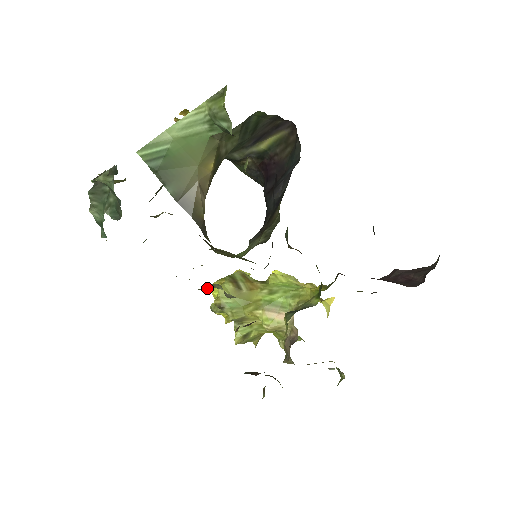
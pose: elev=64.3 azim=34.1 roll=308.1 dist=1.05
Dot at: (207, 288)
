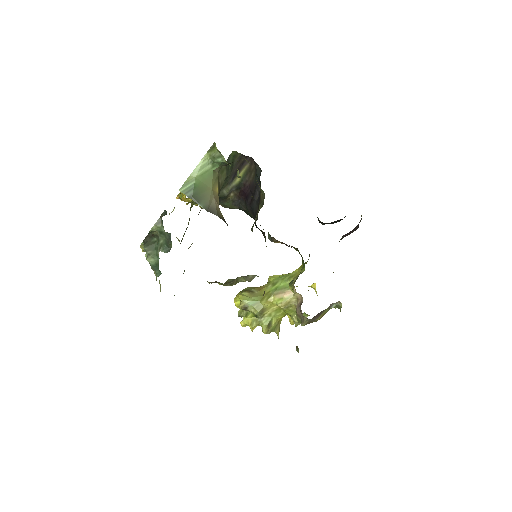
Dot at: (234, 283)
